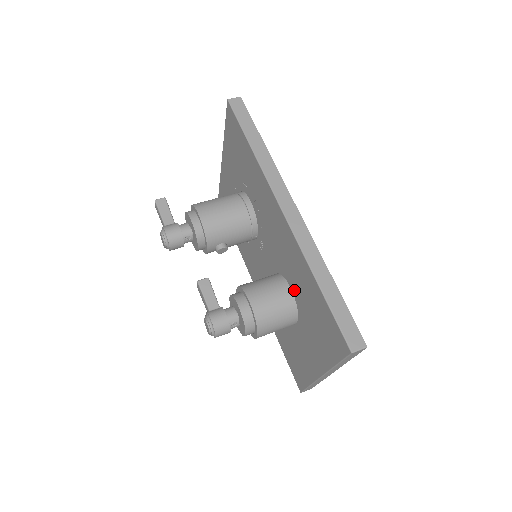
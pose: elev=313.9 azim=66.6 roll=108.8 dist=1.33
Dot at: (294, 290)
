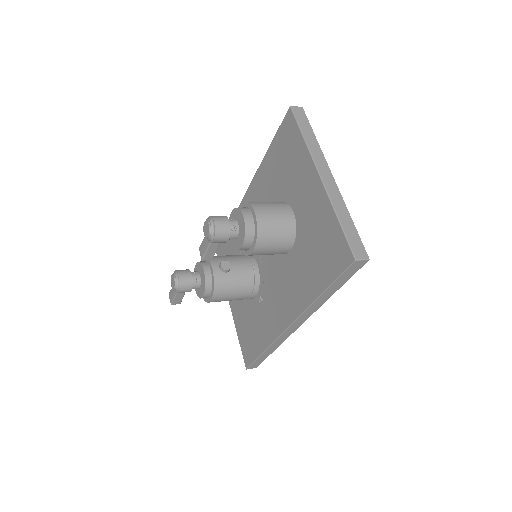
Dot at: (275, 200)
